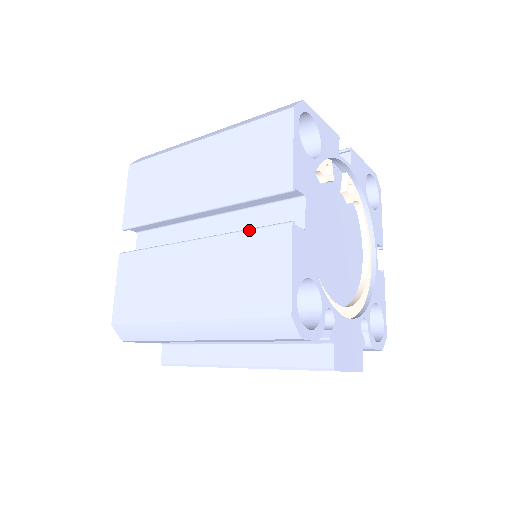
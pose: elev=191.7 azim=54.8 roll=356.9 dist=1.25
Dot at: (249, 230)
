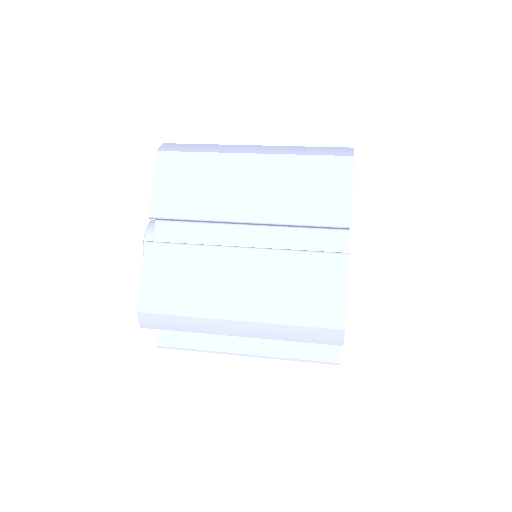
Dot at: (306, 252)
